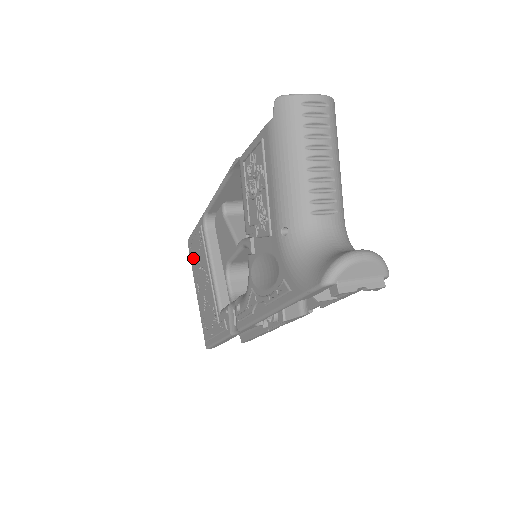
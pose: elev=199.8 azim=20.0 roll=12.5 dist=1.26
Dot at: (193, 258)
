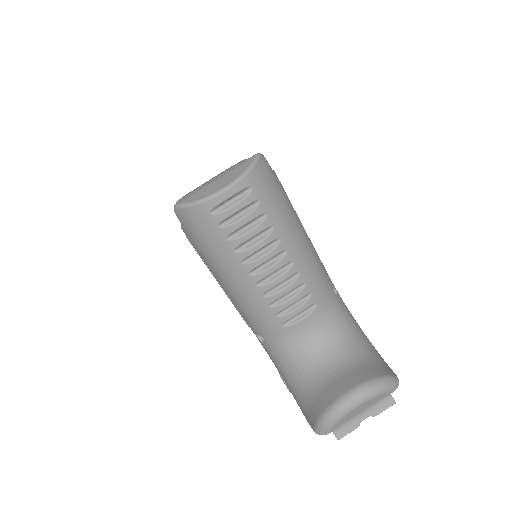
Dot at: occluded
